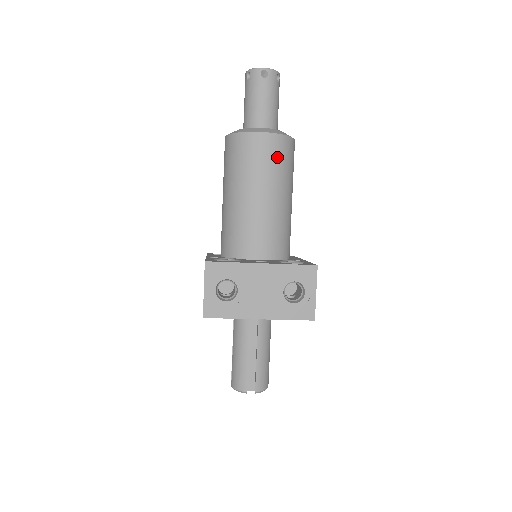
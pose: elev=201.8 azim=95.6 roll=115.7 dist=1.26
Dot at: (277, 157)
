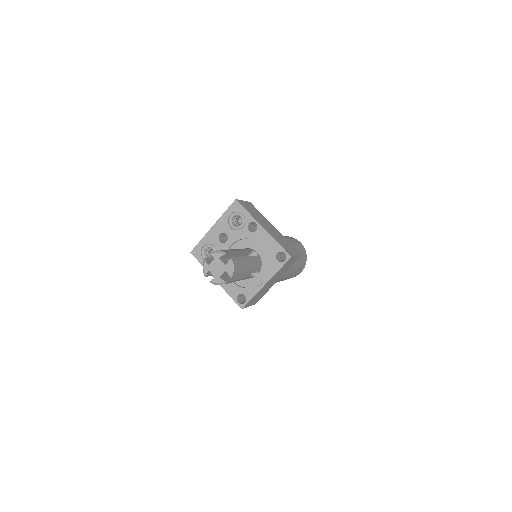
Dot at: occluded
